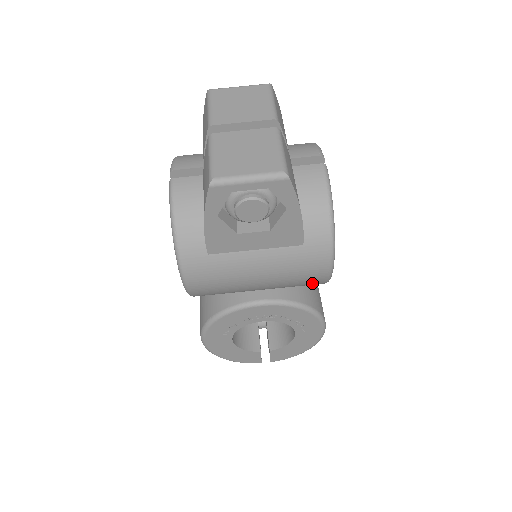
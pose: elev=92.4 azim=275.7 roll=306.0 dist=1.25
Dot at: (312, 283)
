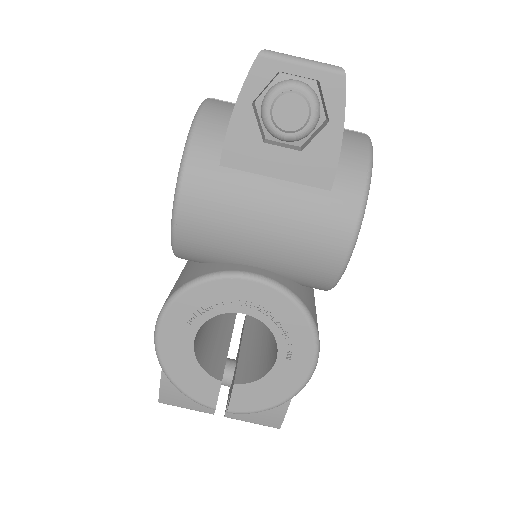
Dot at: (323, 266)
